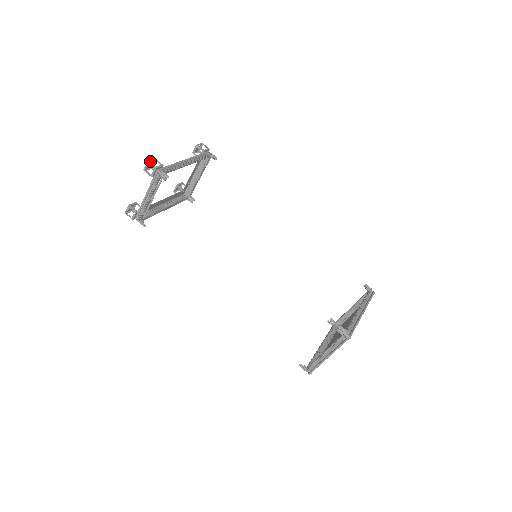
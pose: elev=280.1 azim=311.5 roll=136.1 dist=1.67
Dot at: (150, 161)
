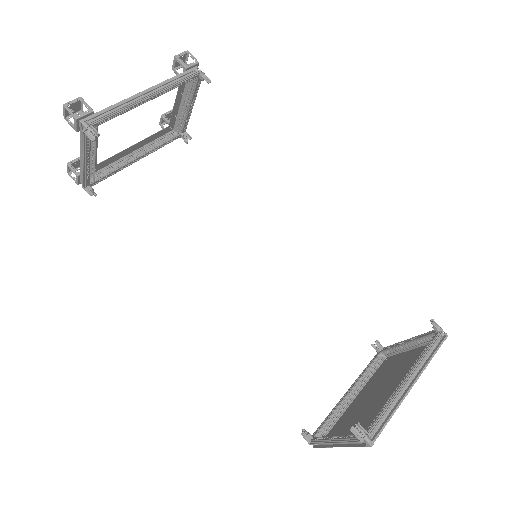
Dot at: (72, 103)
